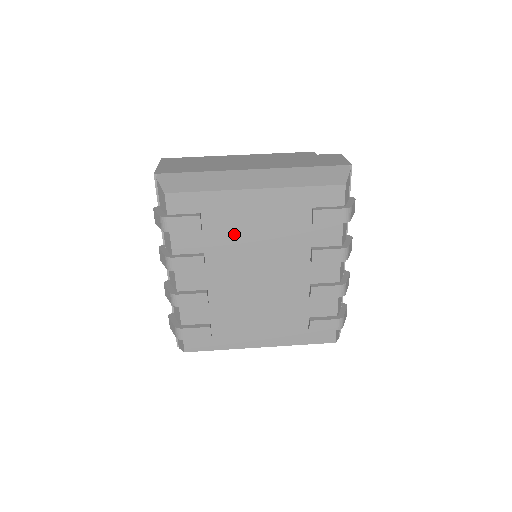
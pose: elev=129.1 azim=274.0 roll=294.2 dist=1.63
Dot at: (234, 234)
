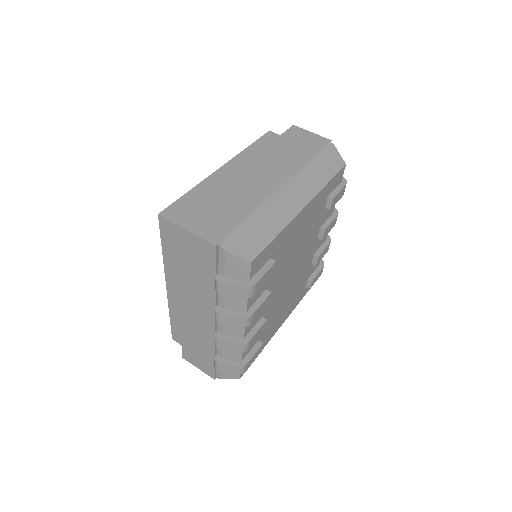
Dot at: (285, 256)
